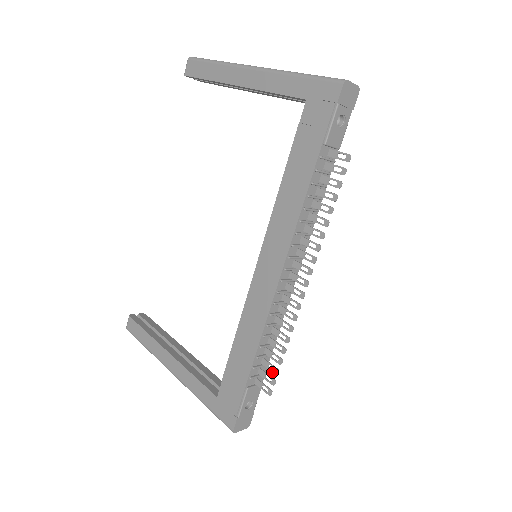
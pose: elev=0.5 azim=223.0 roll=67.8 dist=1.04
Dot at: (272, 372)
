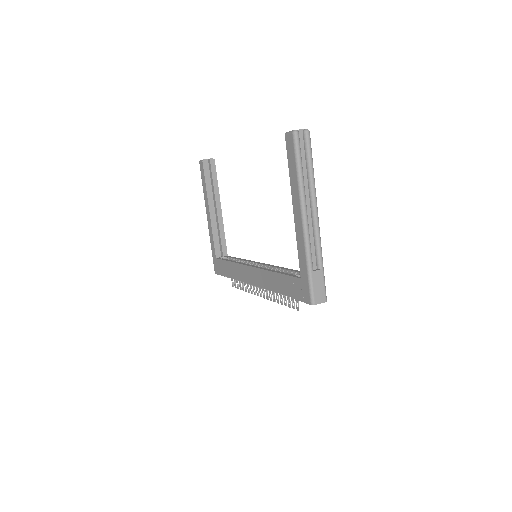
Dot at: (237, 285)
